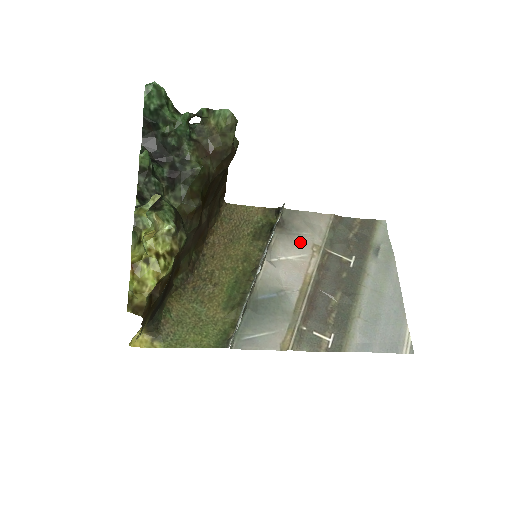
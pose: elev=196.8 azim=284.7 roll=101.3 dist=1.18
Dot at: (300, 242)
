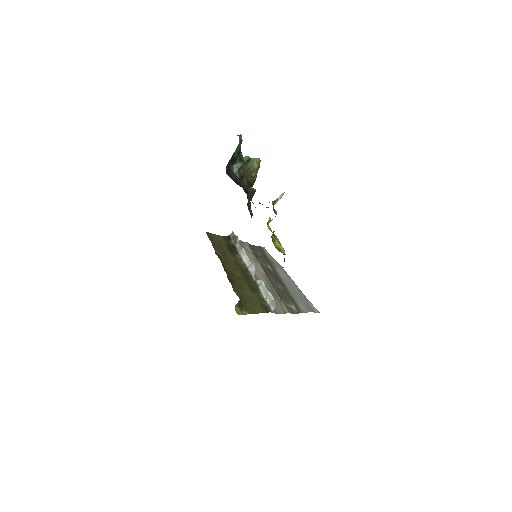
Dot at: occluded
